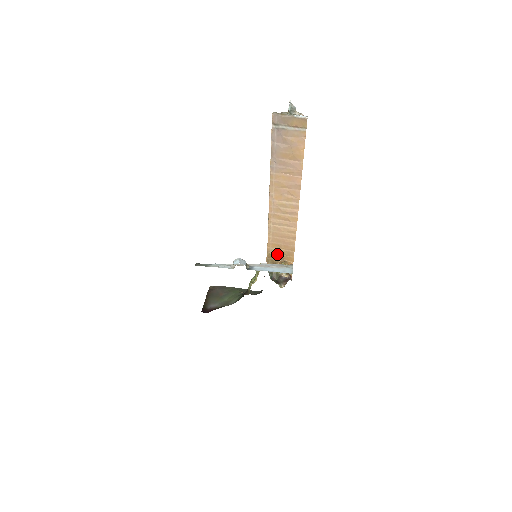
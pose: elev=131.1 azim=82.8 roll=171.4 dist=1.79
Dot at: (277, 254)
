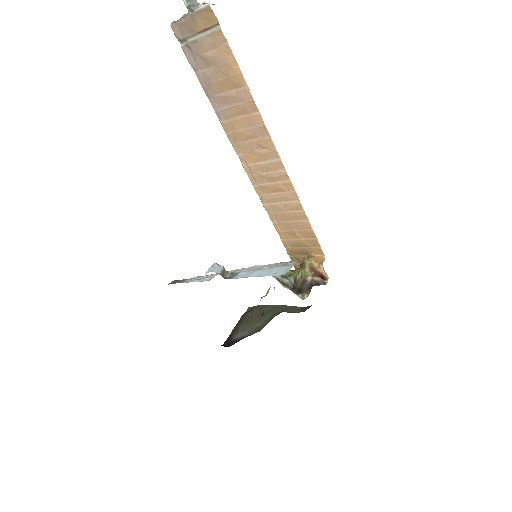
Dot at: (298, 247)
